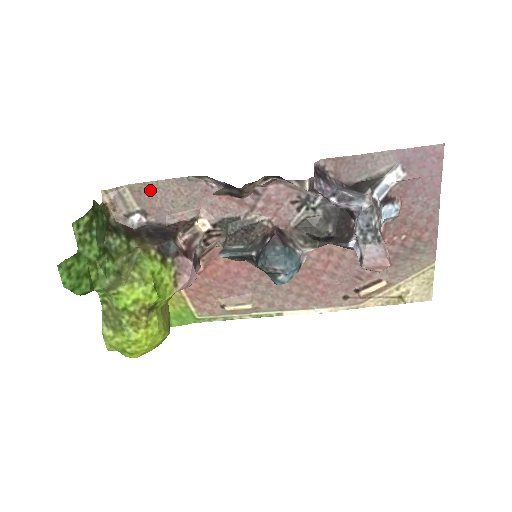
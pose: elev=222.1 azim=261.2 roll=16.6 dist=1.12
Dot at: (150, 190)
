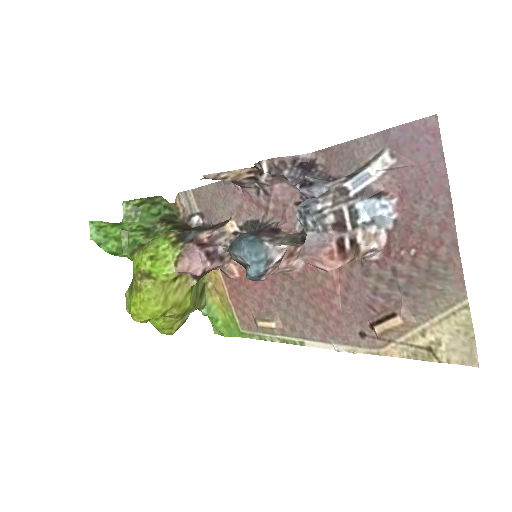
Dot at: (204, 194)
